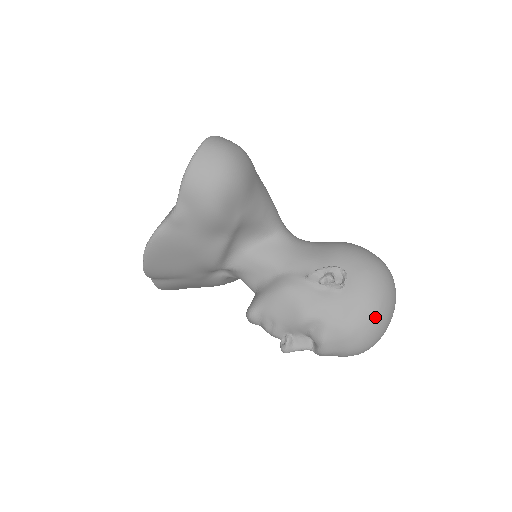
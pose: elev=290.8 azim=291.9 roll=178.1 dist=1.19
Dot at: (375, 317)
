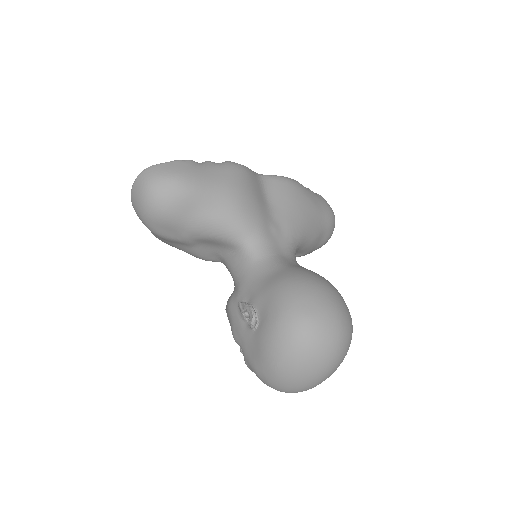
Dot at: (274, 371)
